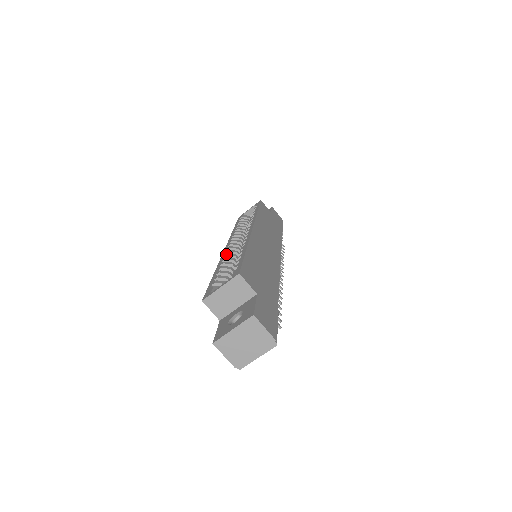
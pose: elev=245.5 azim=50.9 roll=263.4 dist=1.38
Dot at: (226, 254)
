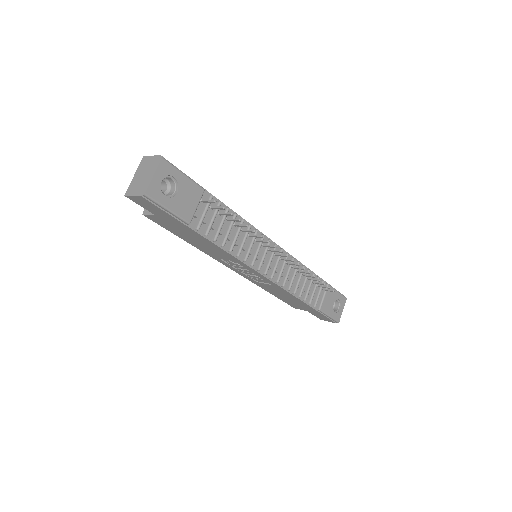
Dot at: occluded
